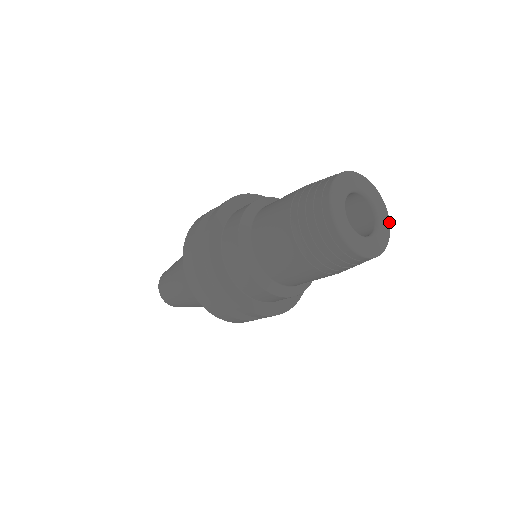
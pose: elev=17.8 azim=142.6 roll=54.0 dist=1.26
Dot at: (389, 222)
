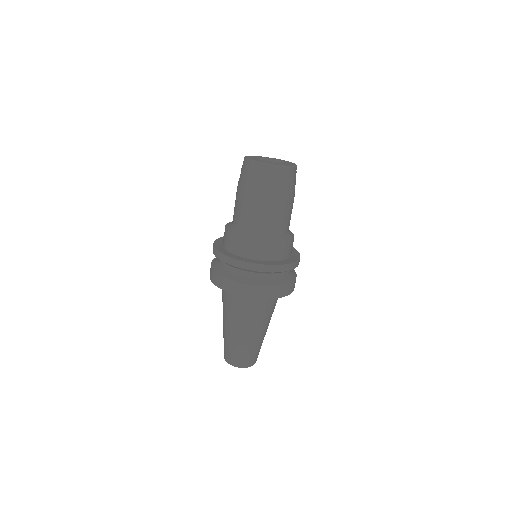
Dot at: (292, 166)
